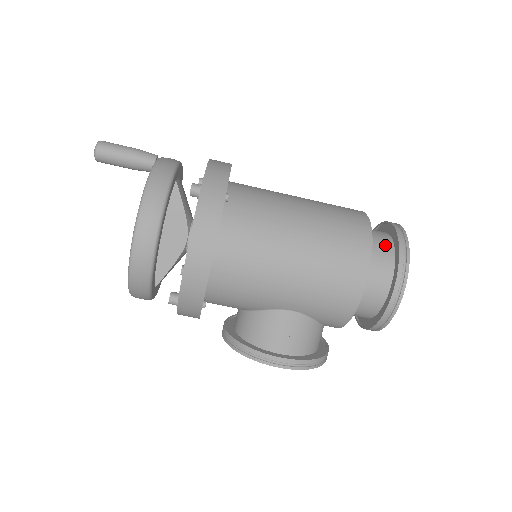
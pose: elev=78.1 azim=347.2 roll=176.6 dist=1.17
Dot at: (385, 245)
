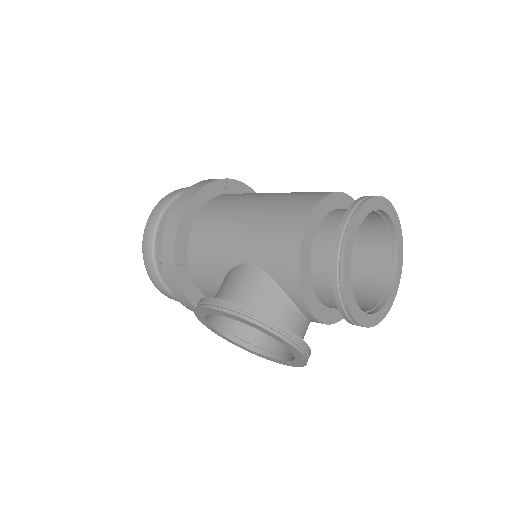
Dot at: occluded
